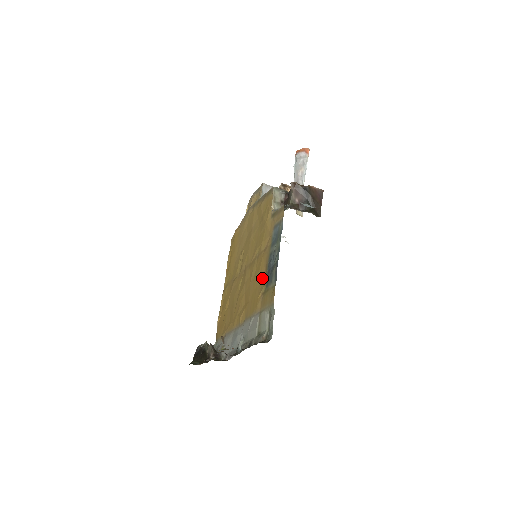
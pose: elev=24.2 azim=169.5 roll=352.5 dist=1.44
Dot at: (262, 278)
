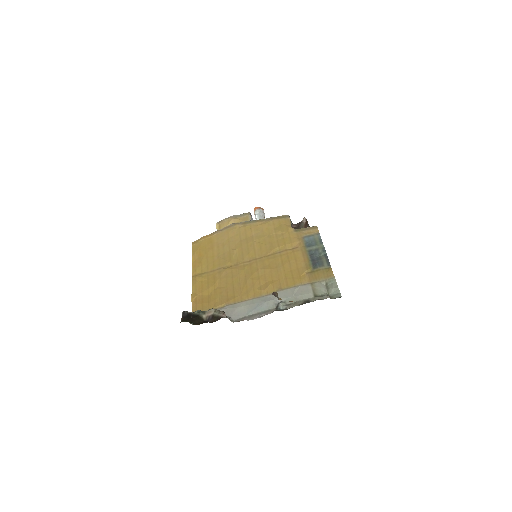
Dot at: (302, 264)
